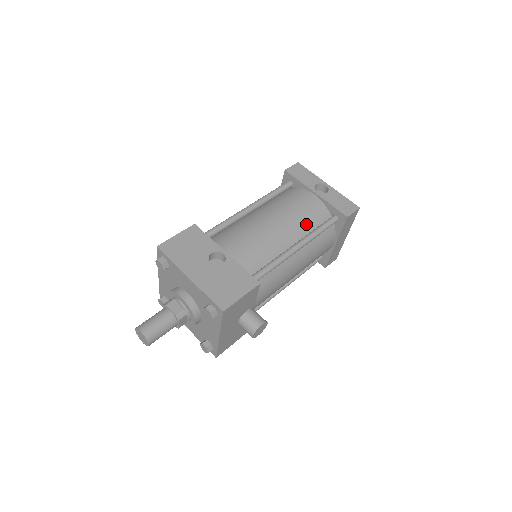
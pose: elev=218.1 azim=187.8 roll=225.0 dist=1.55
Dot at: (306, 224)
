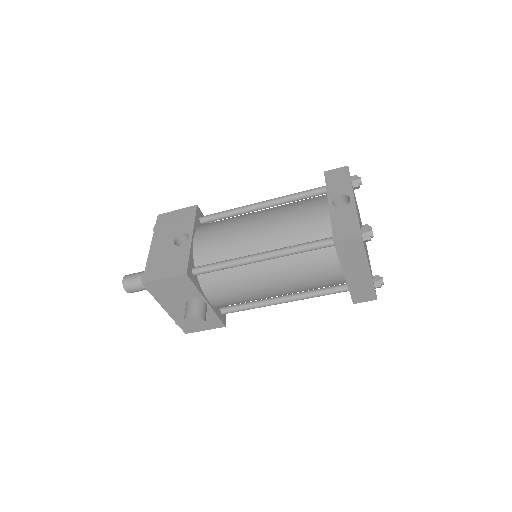
Dot at: (292, 236)
